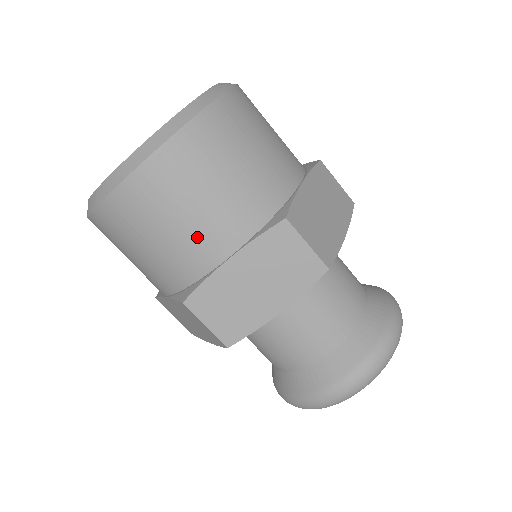
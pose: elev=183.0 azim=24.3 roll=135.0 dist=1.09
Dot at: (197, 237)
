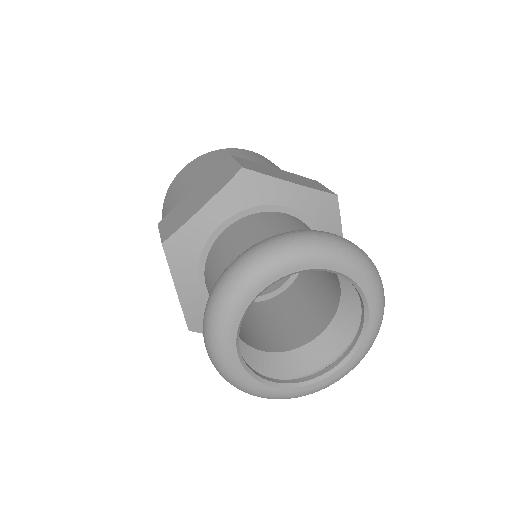
Dot at: (185, 188)
